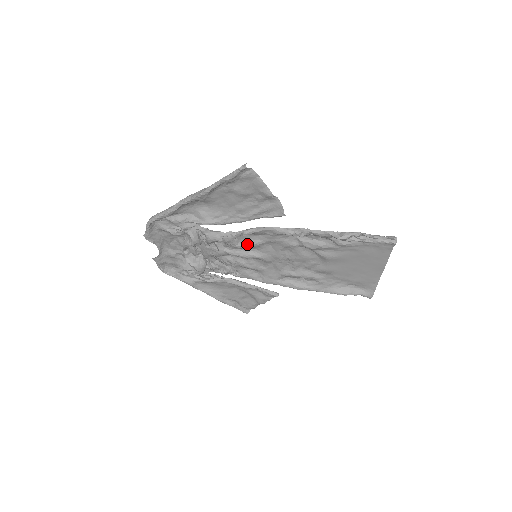
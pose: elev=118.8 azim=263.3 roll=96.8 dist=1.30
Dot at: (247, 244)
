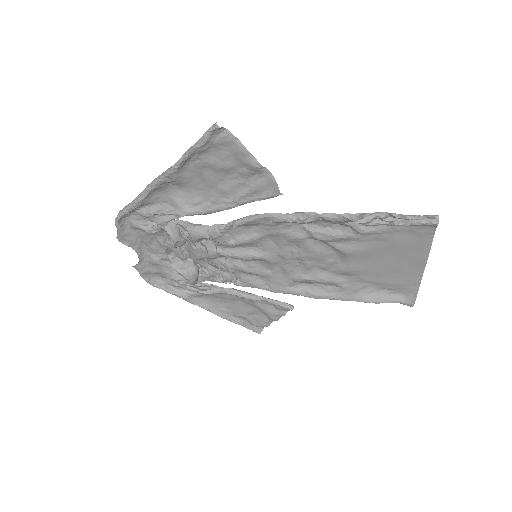
Dot at: (241, 240)
